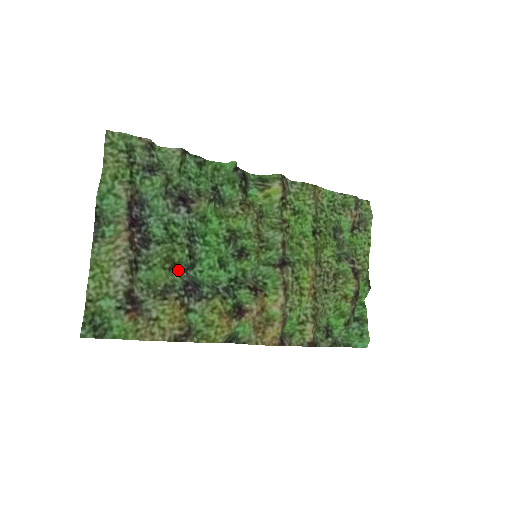
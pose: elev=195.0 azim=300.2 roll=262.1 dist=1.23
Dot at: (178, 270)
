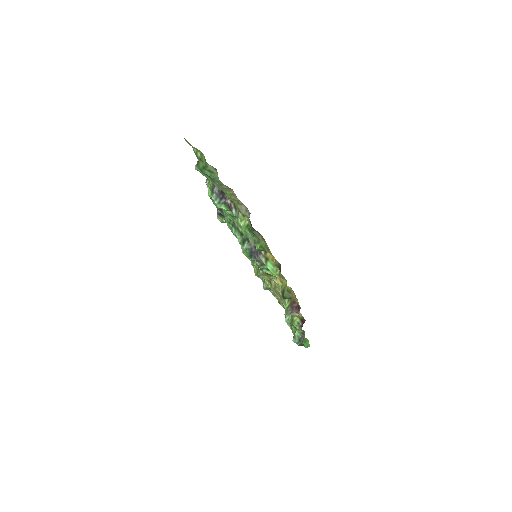
Dot at: (248, 234)
